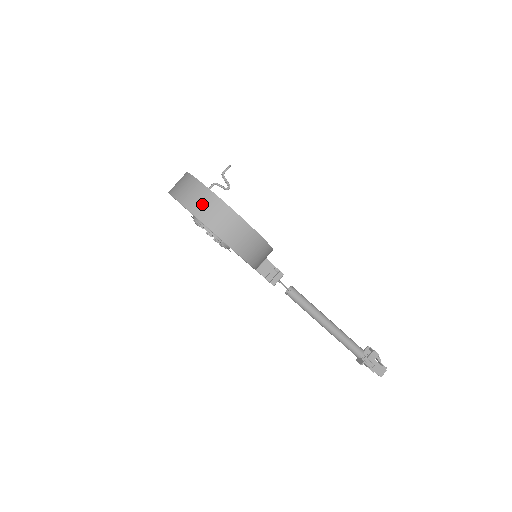
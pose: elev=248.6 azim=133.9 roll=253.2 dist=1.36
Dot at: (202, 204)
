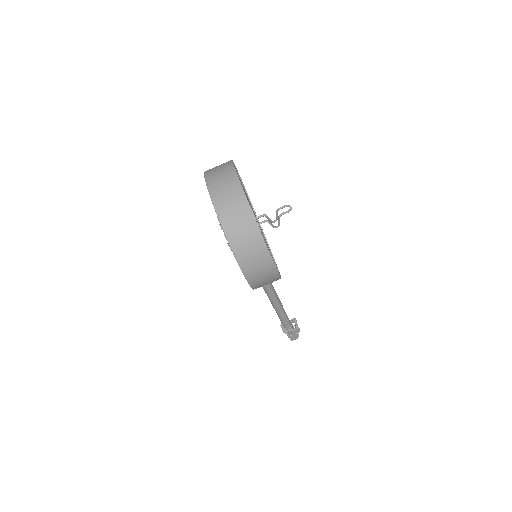
Dot at: (248, 248)
